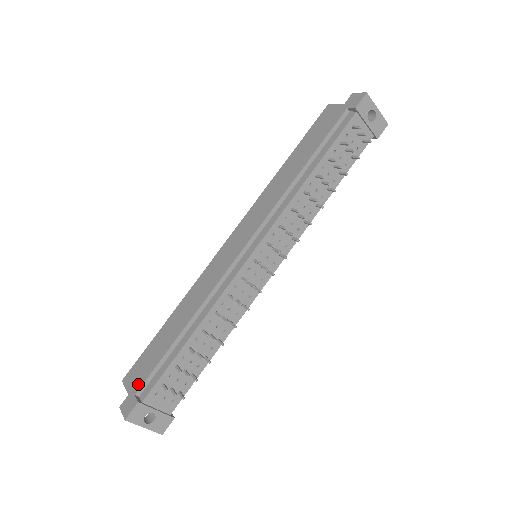
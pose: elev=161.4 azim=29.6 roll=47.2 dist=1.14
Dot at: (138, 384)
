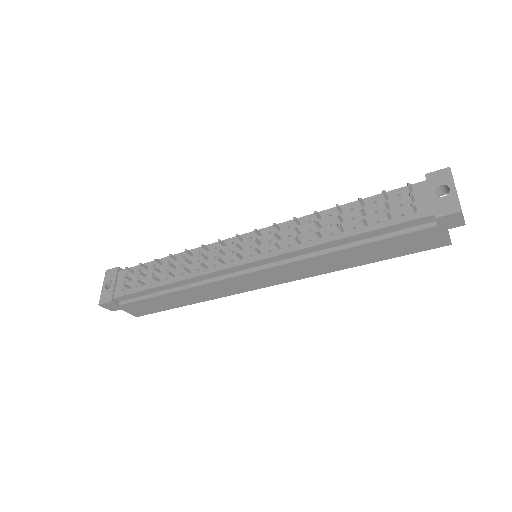
Dot at: occluded
